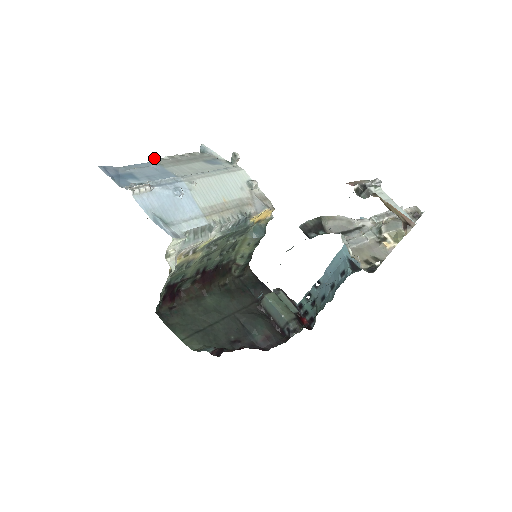
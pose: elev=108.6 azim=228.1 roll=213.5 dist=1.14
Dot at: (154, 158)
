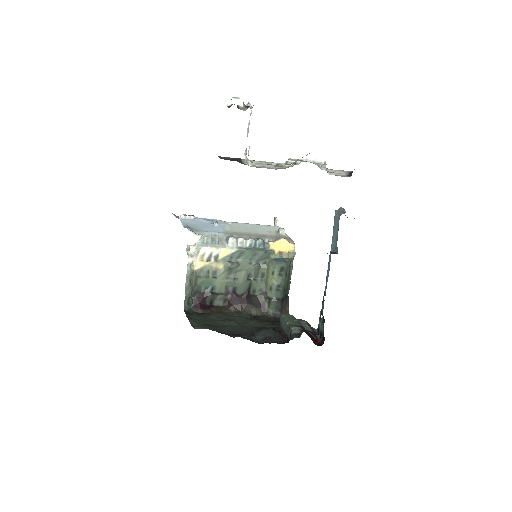
Dot at: occluded
